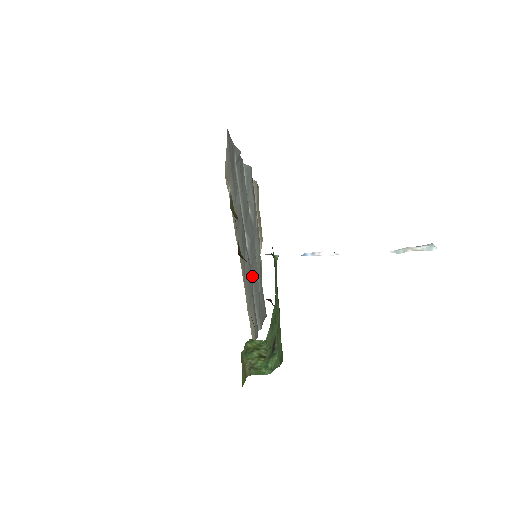
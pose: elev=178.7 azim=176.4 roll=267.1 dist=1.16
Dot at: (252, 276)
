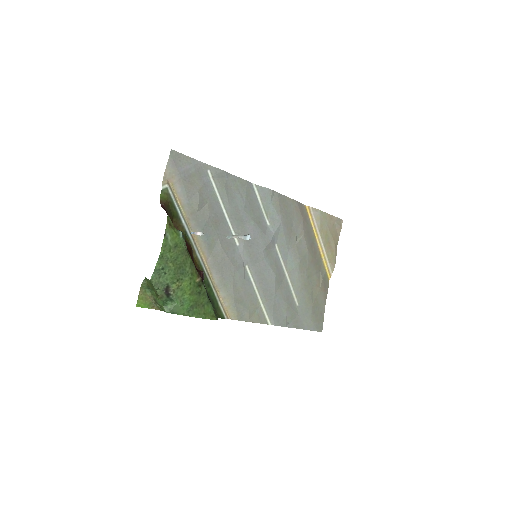
Dot at: (252, 271)
